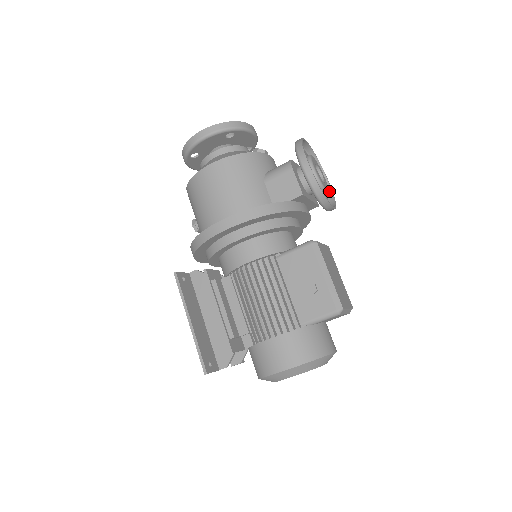
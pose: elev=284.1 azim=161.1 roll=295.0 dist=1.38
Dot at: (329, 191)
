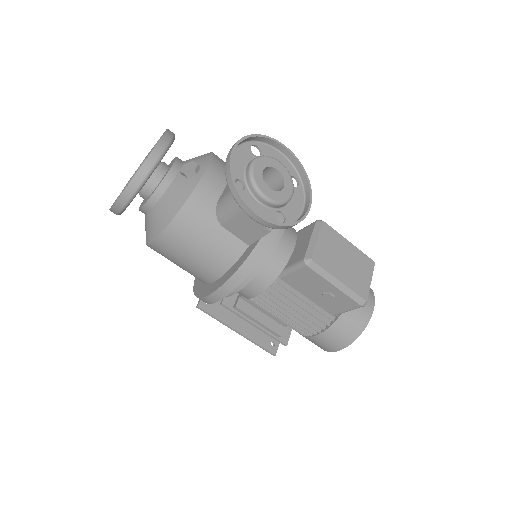
Dot at: (292, 159)
